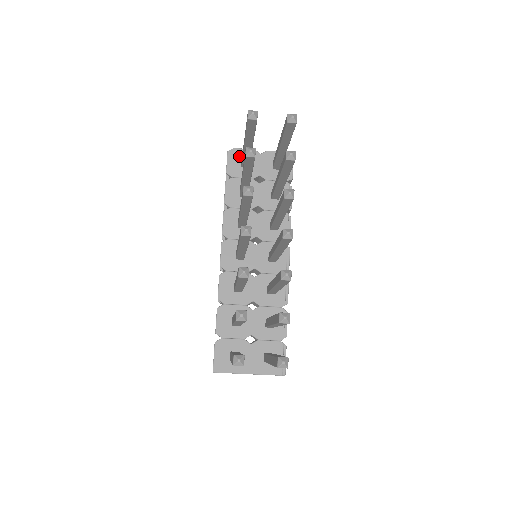
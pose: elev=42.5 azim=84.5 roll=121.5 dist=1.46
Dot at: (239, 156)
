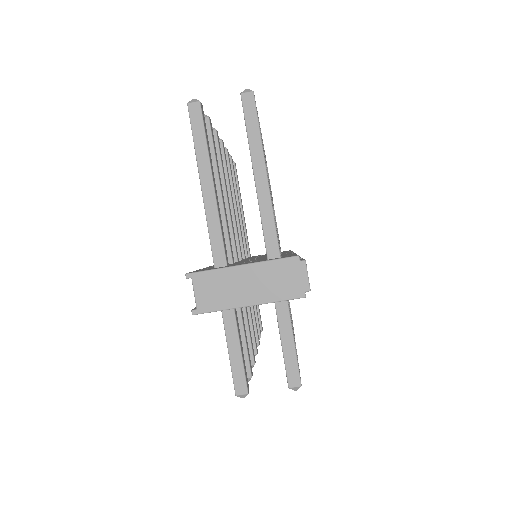
Dot at: occluded
